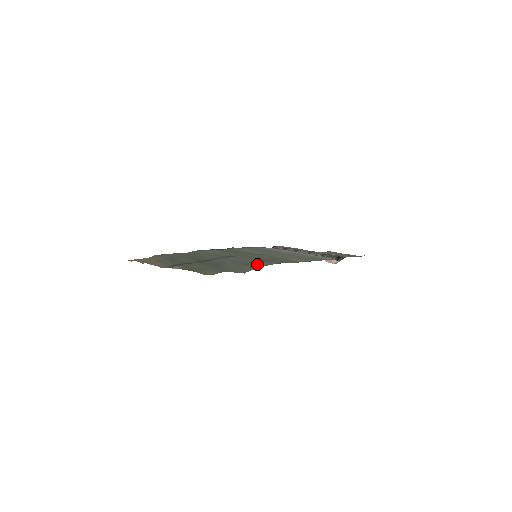
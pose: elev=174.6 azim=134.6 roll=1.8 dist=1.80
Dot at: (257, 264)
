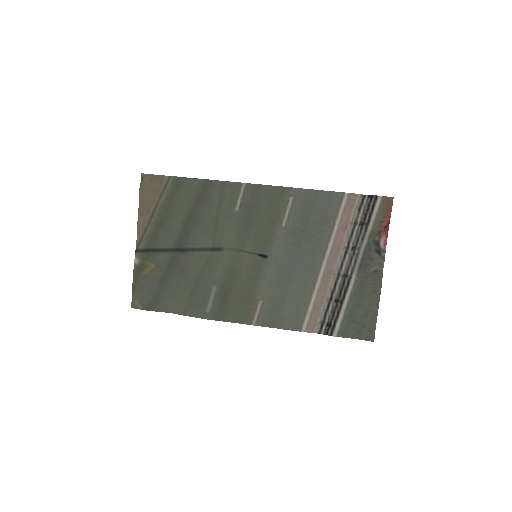
Dot at: (196, 306)
